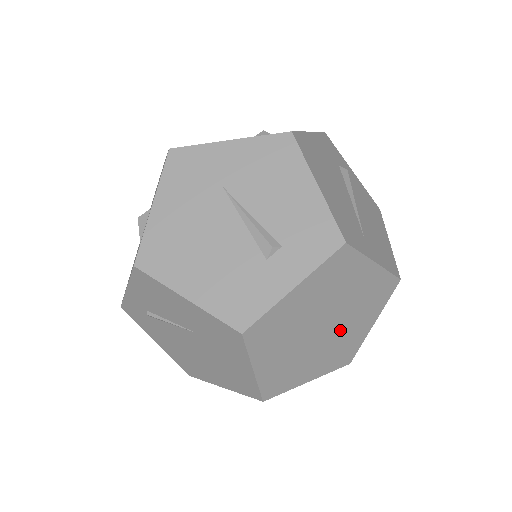
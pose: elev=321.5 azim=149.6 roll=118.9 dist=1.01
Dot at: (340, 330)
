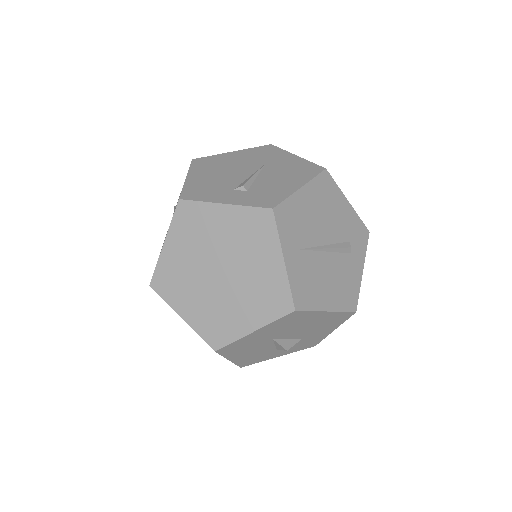
Dot at: (228, 295)
